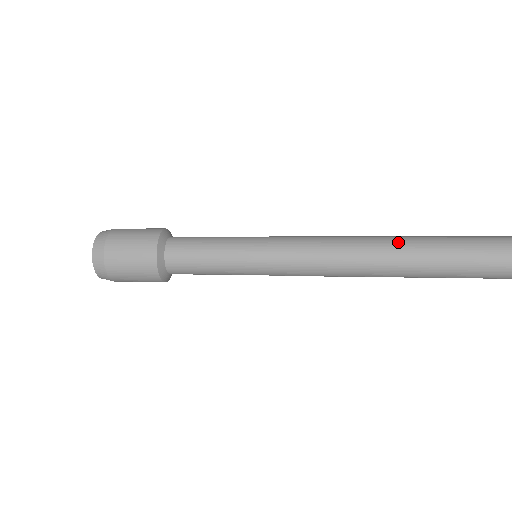
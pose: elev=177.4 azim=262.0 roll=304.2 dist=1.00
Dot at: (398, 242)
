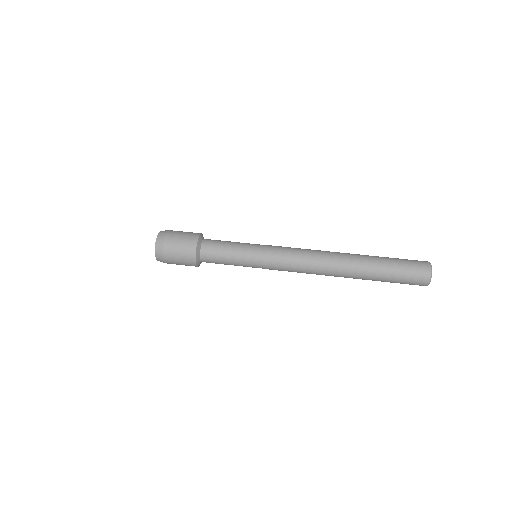
Dot at: (340, 272)
